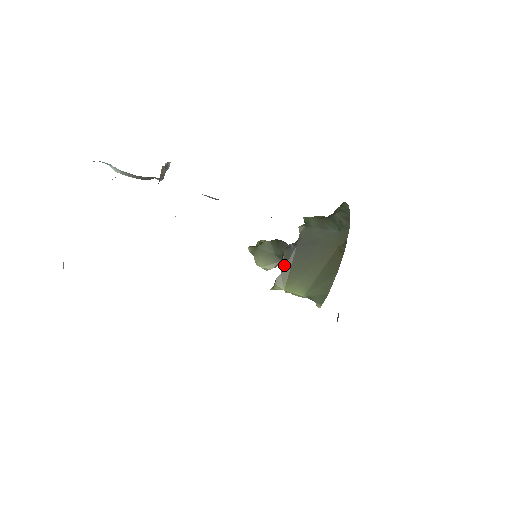
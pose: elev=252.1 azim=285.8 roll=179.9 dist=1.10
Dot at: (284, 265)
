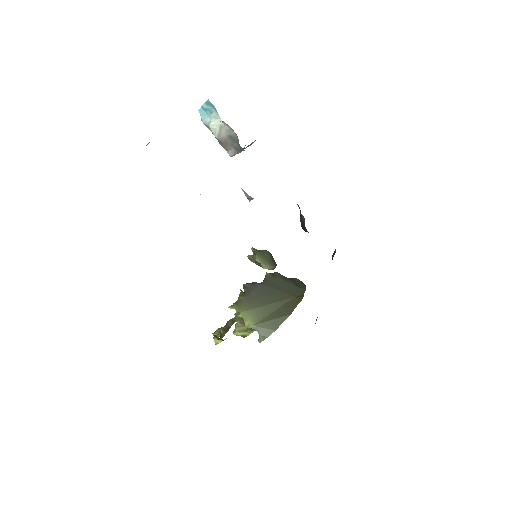
Dot at: (247, 293)
